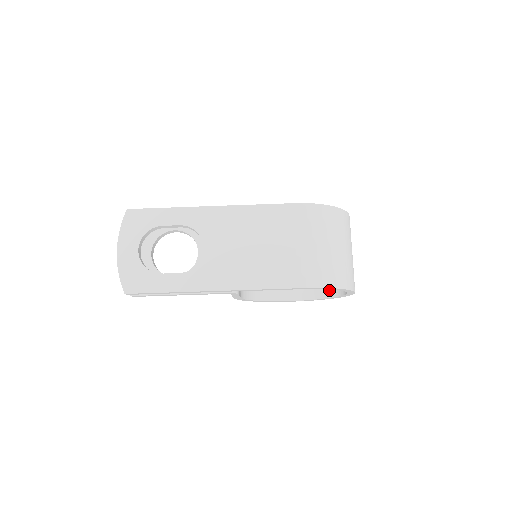
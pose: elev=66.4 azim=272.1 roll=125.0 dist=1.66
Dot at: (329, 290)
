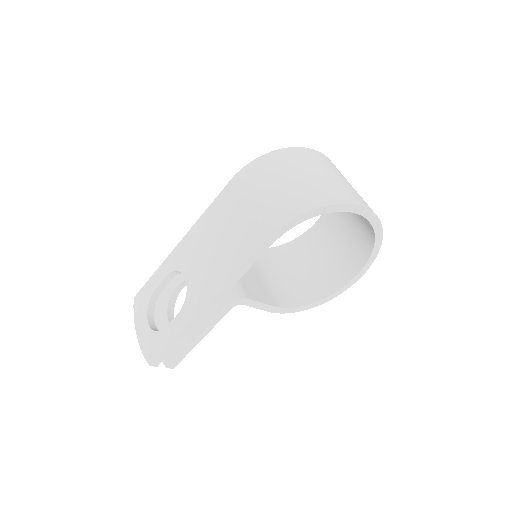
Dot at: (369, 235)
